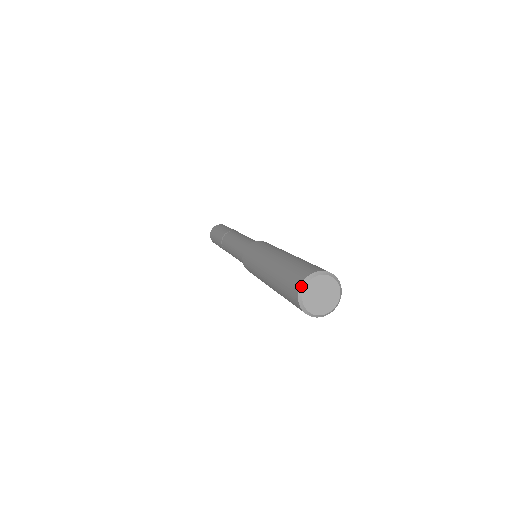
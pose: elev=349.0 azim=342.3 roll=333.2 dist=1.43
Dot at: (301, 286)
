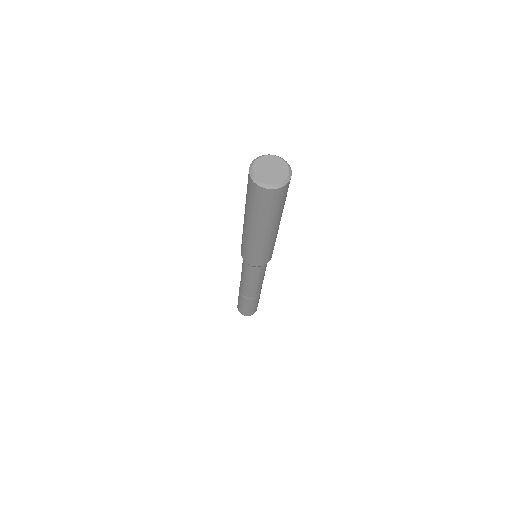
Dot at: (260, 156)
